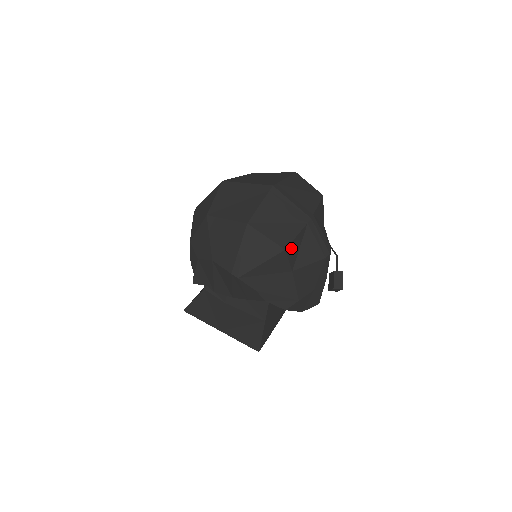
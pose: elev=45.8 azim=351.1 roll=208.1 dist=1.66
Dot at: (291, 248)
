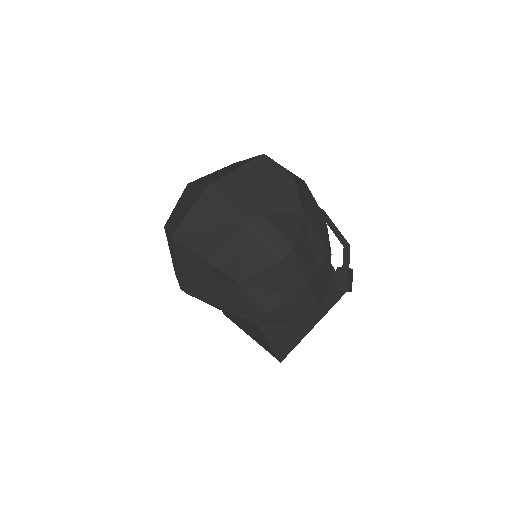
Dot at: (221, 257)
